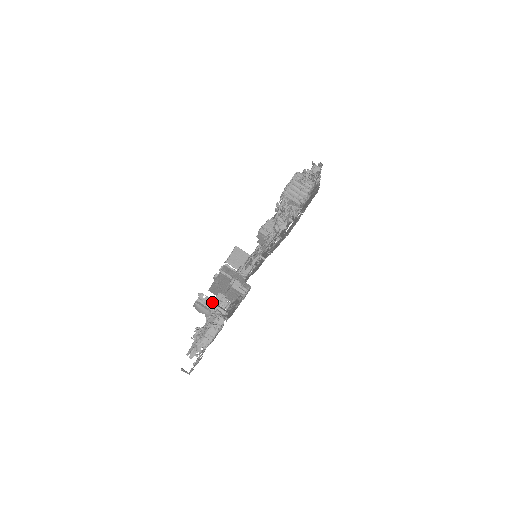
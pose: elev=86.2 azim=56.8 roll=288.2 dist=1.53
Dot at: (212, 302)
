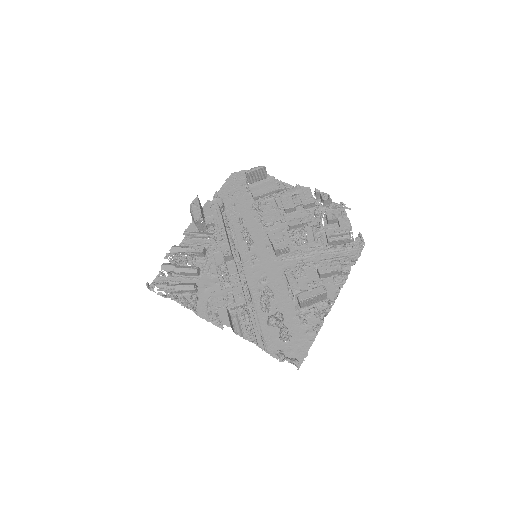
Dot at: (204, 226)
